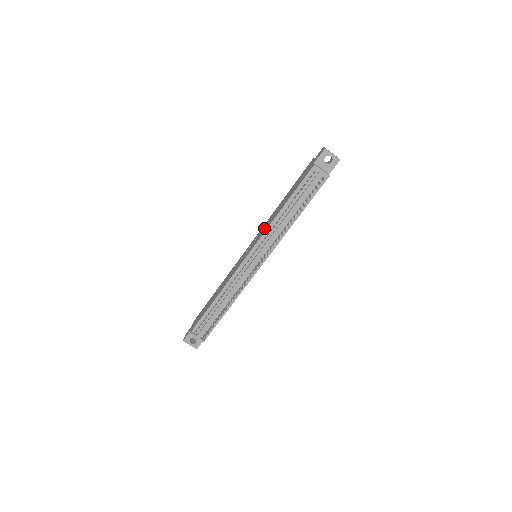
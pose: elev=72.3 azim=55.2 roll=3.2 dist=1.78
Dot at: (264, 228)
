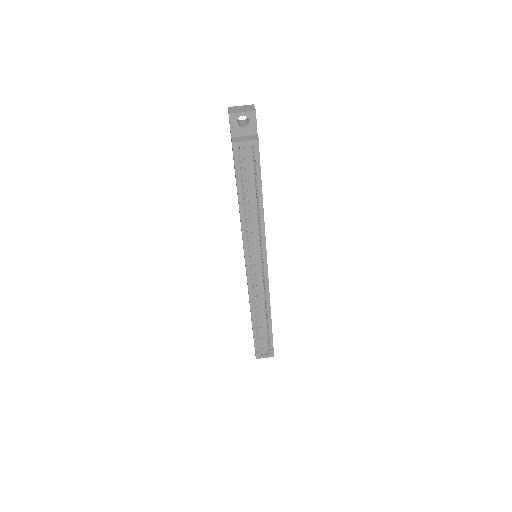
Dot at: occluded
